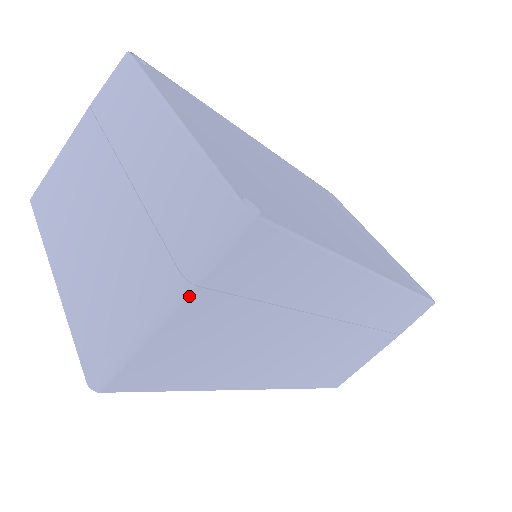
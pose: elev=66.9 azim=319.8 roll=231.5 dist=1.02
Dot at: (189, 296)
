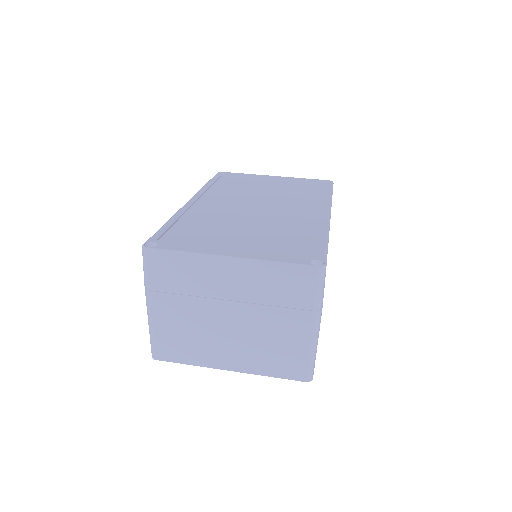
Dot at: (321, 314)
